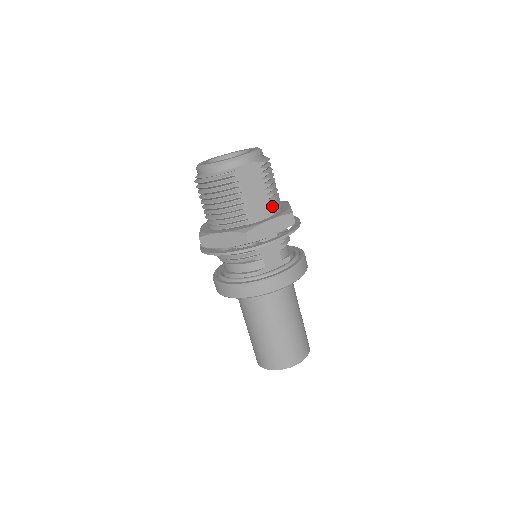
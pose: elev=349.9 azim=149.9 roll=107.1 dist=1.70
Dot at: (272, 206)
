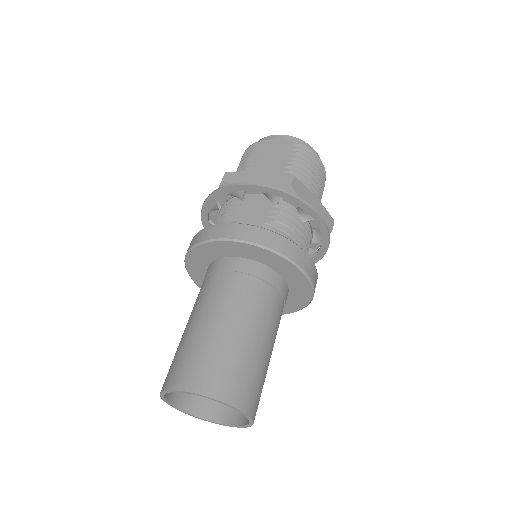
Dot at: occluded
